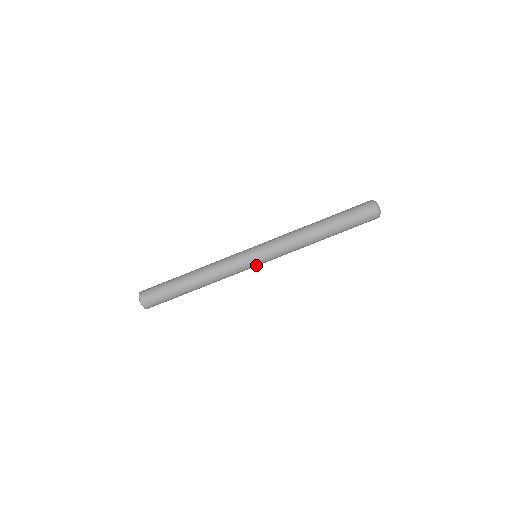
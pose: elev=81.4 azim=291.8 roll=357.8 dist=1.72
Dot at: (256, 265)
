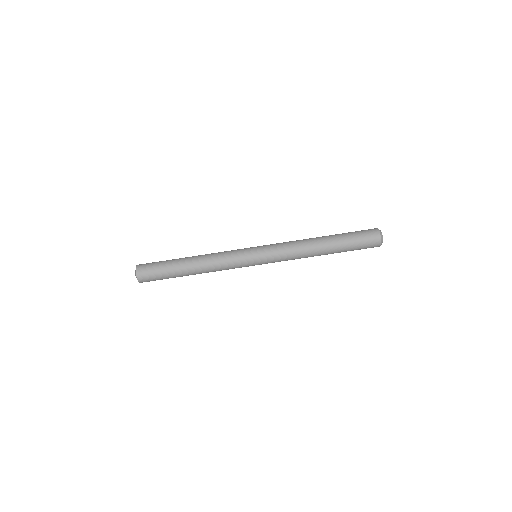
Dot at: (254, 262)
